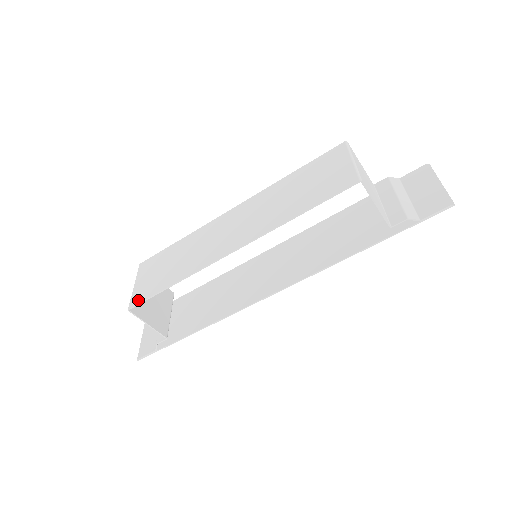
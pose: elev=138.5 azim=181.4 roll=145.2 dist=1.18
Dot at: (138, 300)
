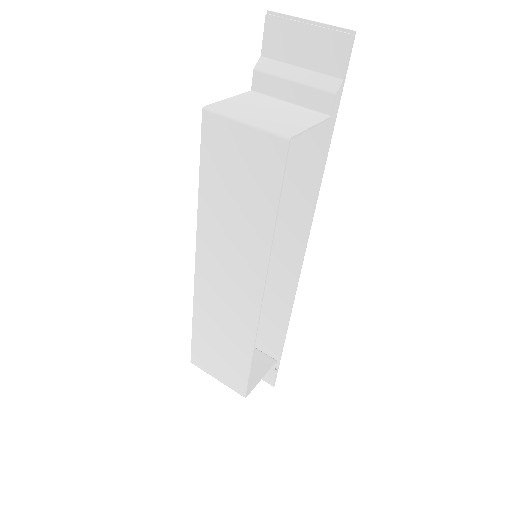
Dot at: (242, 387)
